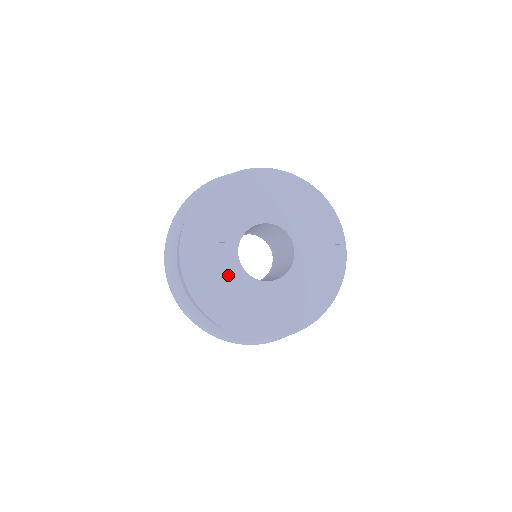
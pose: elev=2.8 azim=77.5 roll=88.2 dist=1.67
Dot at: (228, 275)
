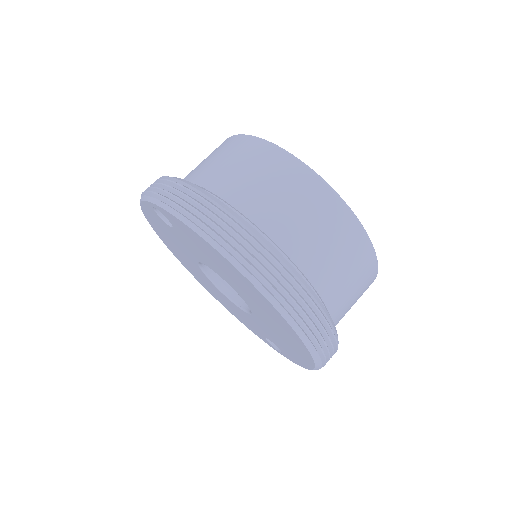
Dot at: occluded
